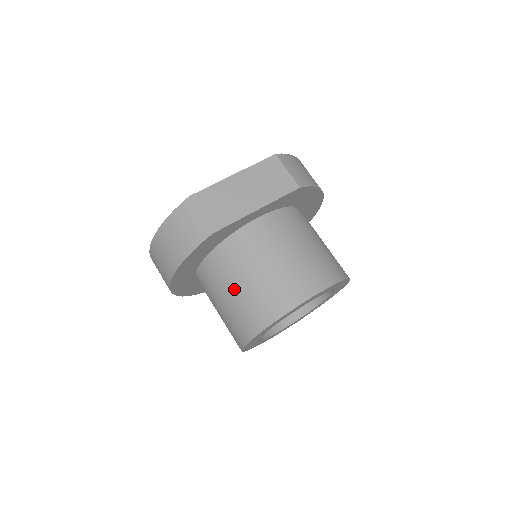
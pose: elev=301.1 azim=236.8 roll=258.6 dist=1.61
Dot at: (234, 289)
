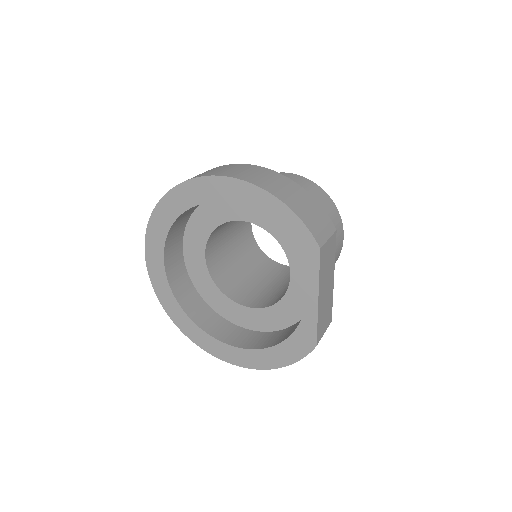
Dot at: occluded
